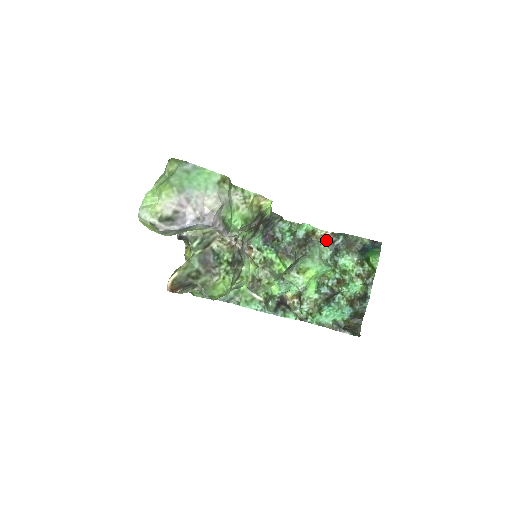
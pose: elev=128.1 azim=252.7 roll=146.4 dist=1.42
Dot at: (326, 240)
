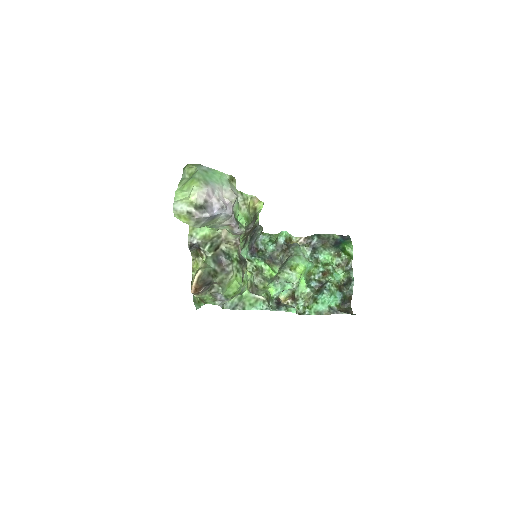
Dot at: (302, 244)
